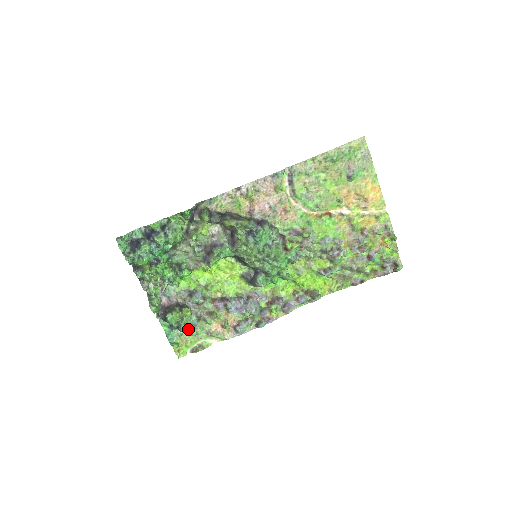
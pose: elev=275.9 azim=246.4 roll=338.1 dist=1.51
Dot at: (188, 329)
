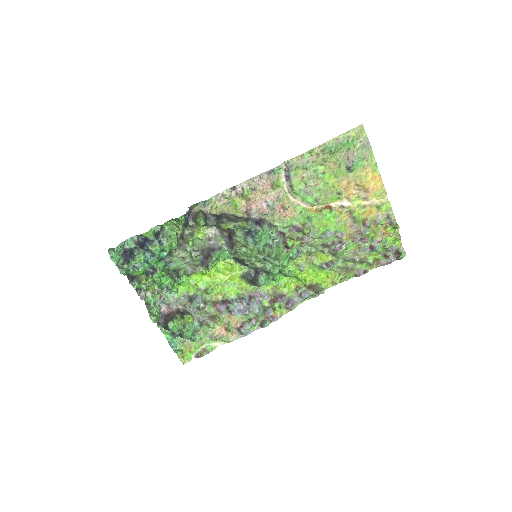
Dot at: (191, 335)
